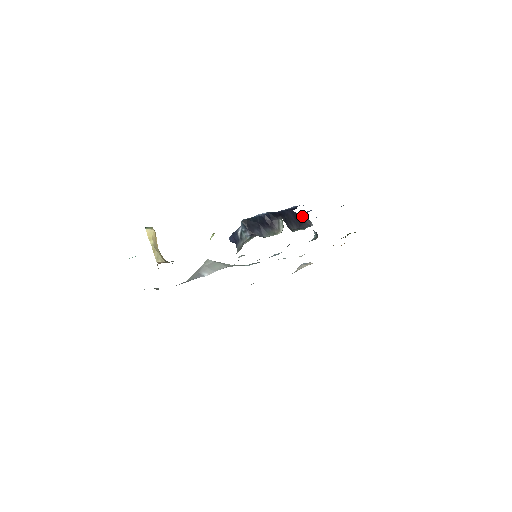
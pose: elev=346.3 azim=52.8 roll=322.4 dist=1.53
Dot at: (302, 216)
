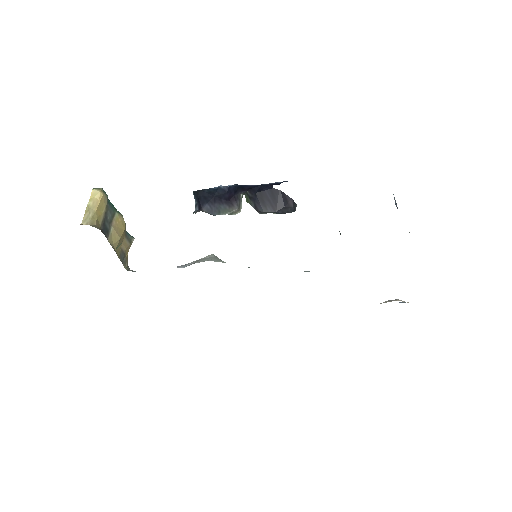
Dot at: (285, 195)
